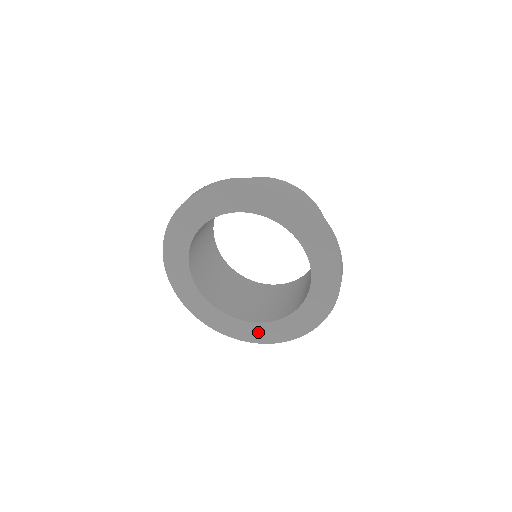
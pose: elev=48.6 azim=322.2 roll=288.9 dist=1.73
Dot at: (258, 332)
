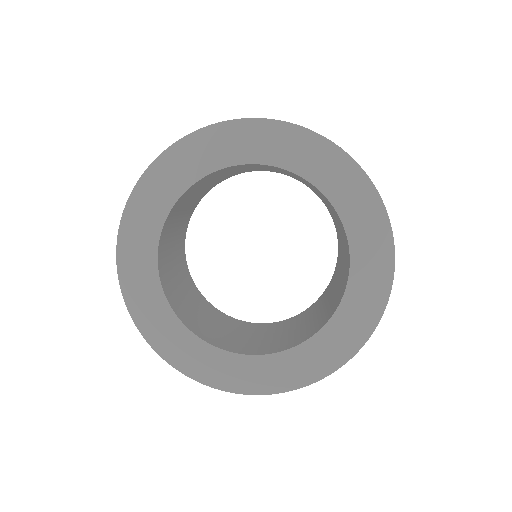
Dot at: (206, 362)
